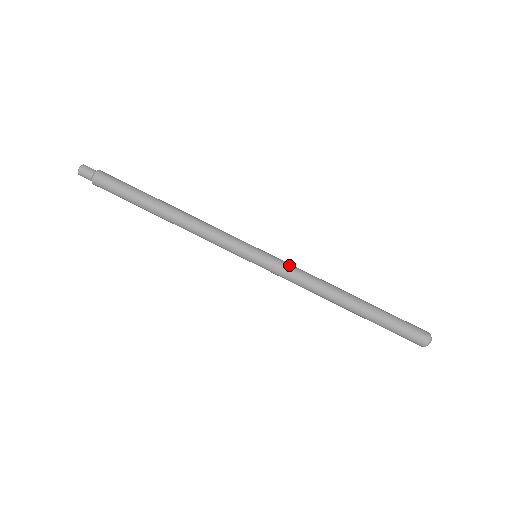
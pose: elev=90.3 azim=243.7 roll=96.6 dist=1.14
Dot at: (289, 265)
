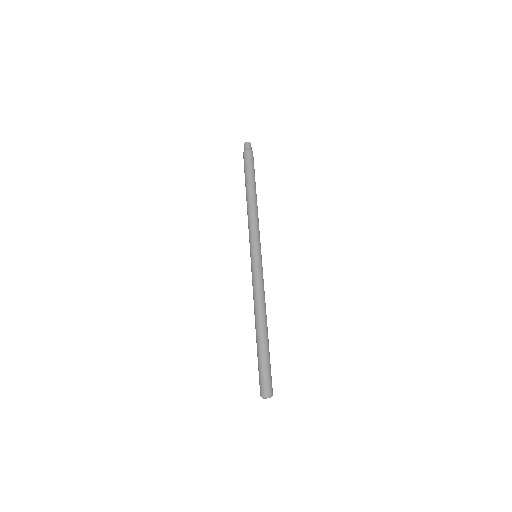
Dot at: occluded
